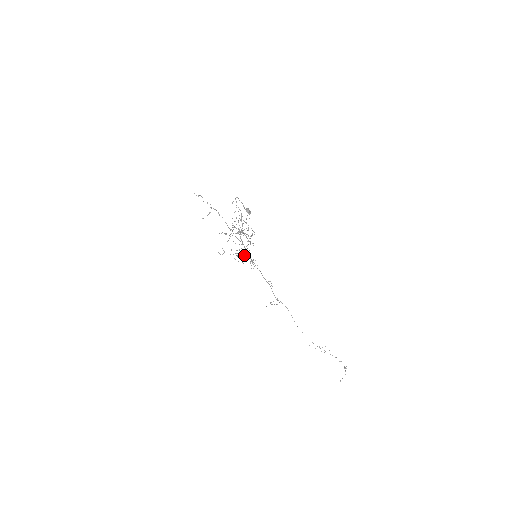
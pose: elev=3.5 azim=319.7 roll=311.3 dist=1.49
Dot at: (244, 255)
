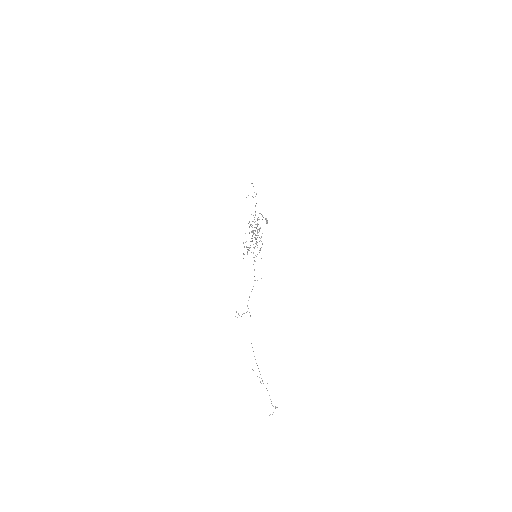
Dot at: (248, 250)
